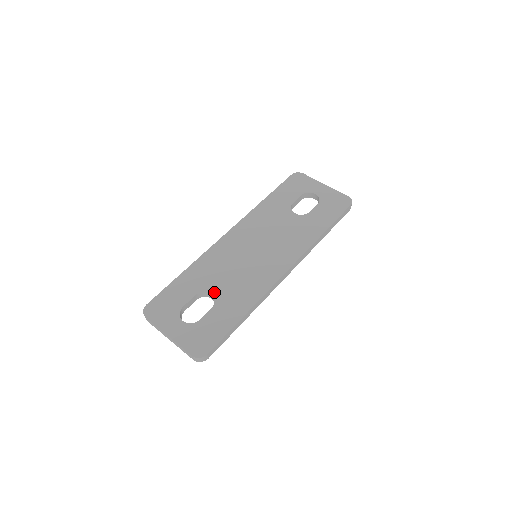
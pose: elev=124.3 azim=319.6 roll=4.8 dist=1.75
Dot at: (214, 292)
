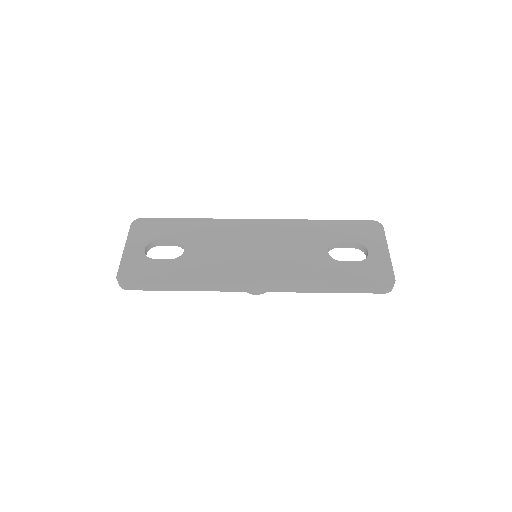
Dot at: (188, 250)
